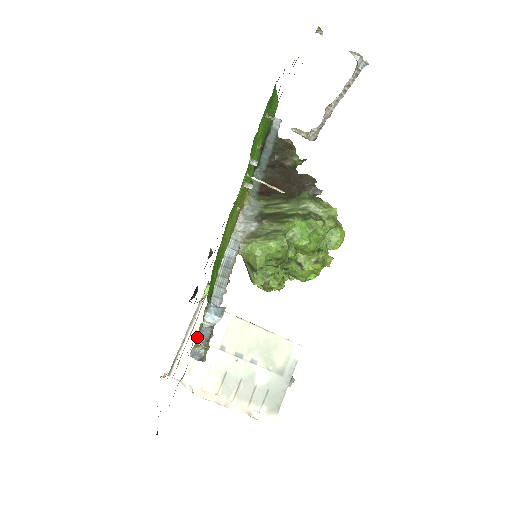
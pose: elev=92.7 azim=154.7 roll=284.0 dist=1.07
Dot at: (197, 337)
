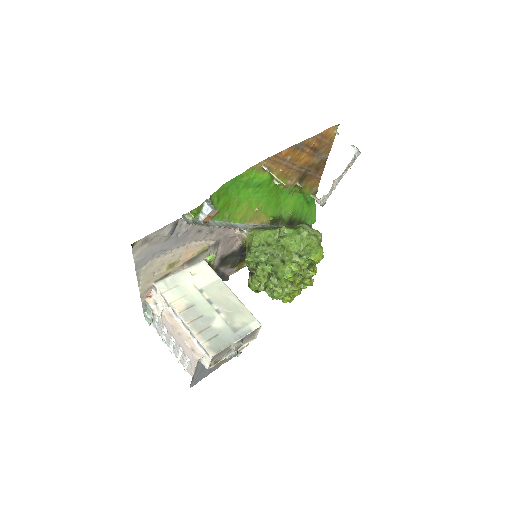
Dot at: occluded
